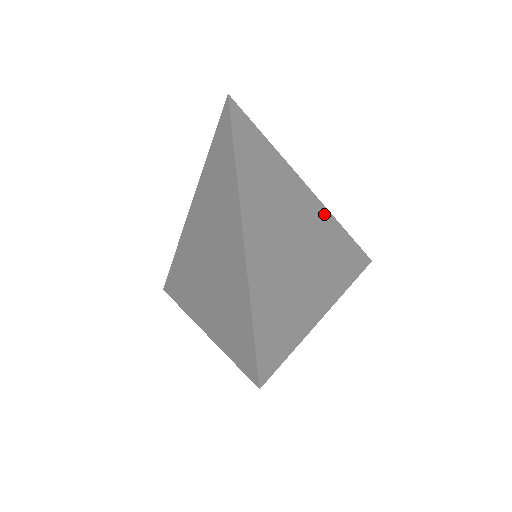
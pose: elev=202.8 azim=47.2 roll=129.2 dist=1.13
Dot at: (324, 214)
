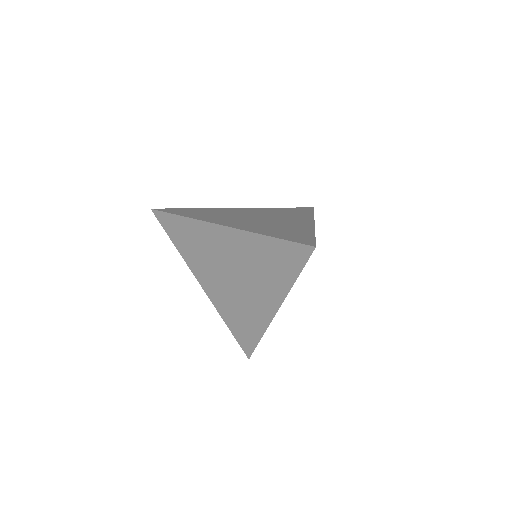
Dot at: (260, 209)
